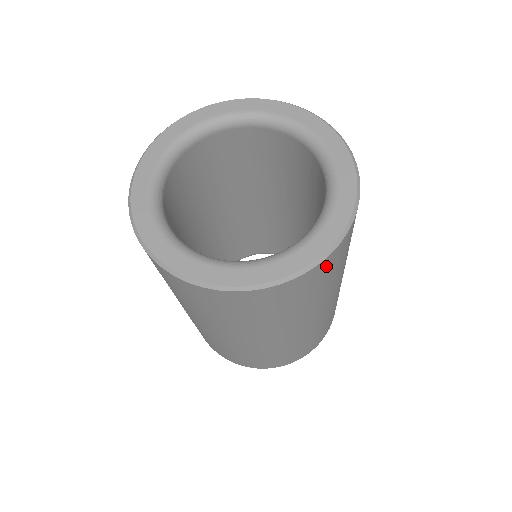
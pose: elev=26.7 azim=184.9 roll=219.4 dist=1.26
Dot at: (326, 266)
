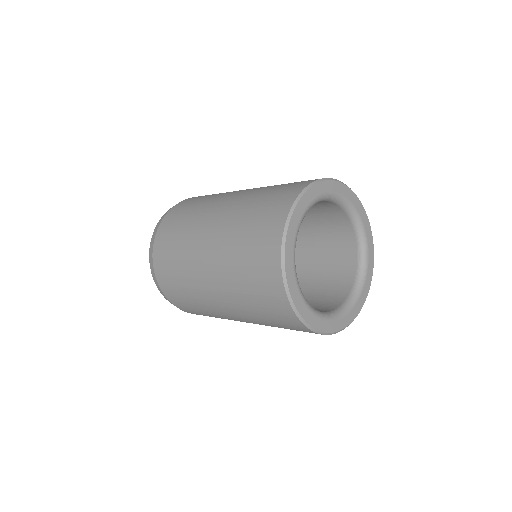
Dot at: occluded
